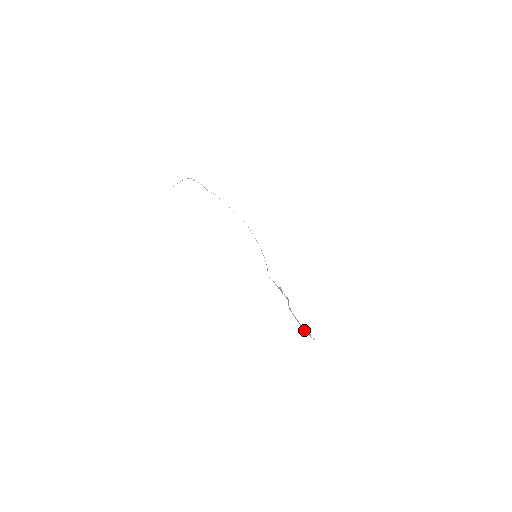
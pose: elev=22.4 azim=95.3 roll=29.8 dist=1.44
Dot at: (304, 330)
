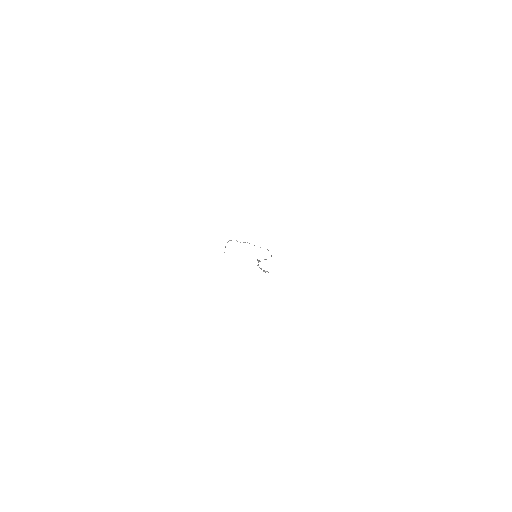
Dot at: (263, 271)
